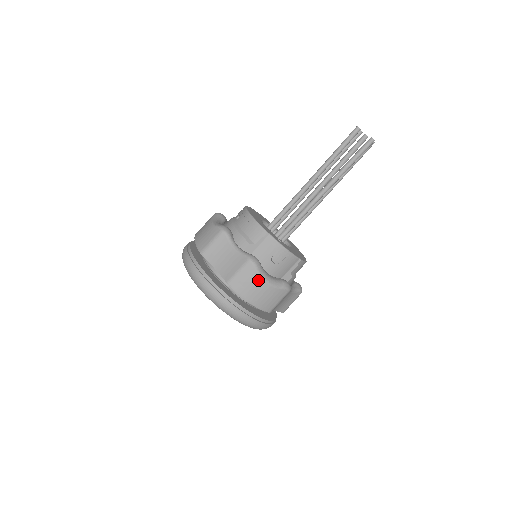
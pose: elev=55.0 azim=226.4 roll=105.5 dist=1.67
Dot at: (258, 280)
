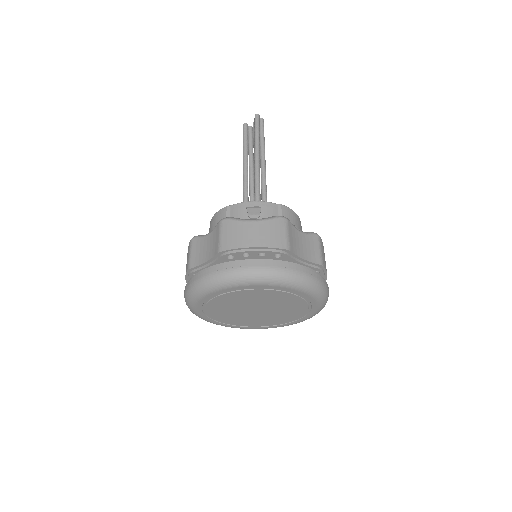
Dot at: (242, 225)
